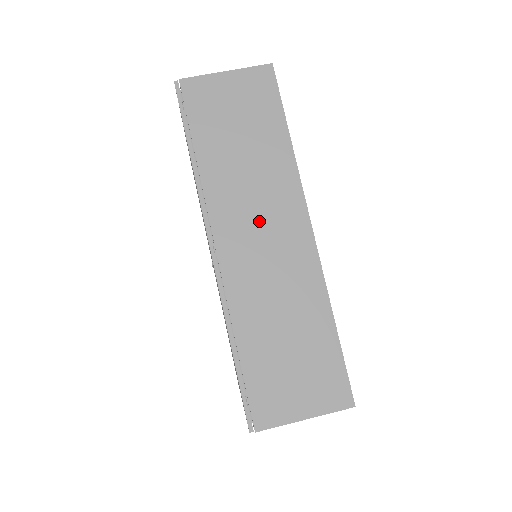
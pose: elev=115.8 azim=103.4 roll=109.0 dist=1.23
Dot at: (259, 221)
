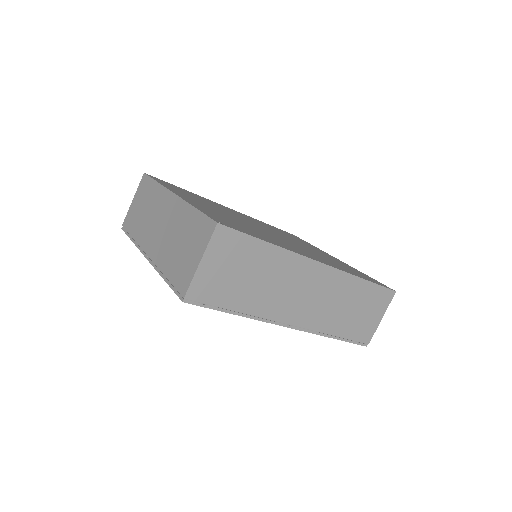
Dot at: (297, 293)
